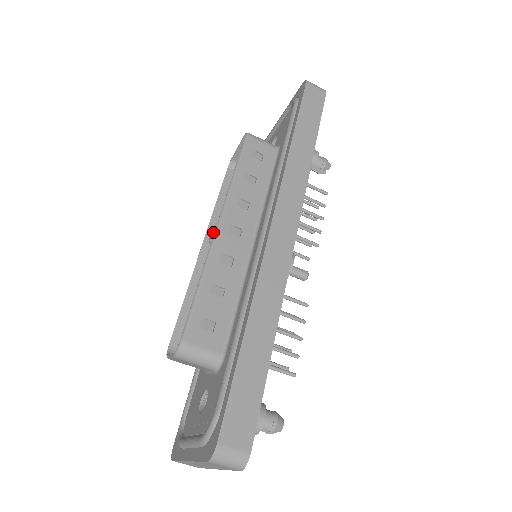
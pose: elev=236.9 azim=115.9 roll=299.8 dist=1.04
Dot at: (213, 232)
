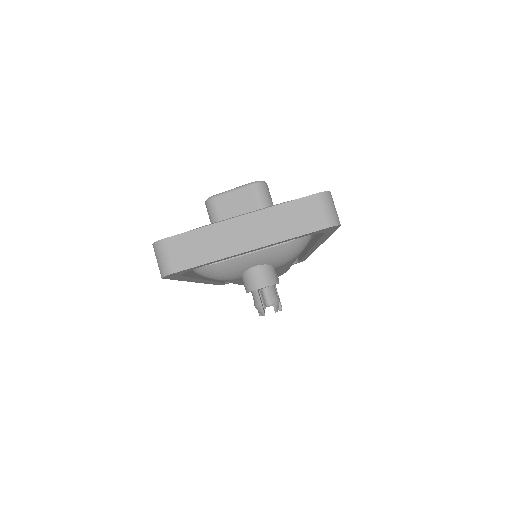
Dot at: occluded
